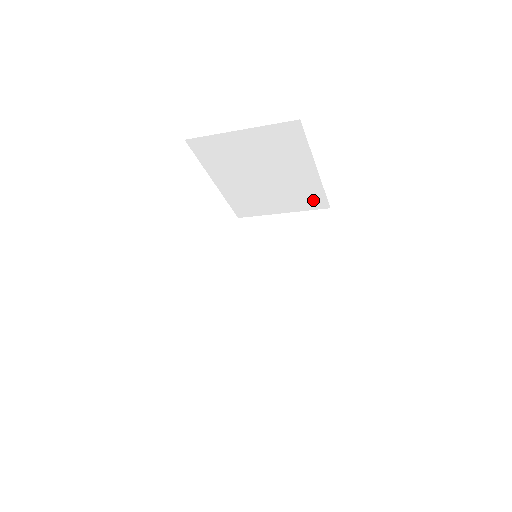
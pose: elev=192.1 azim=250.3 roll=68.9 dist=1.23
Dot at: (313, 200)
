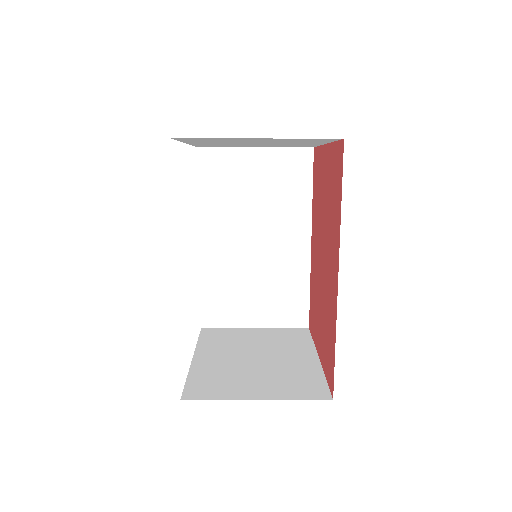
Dot at: (299, 146)
